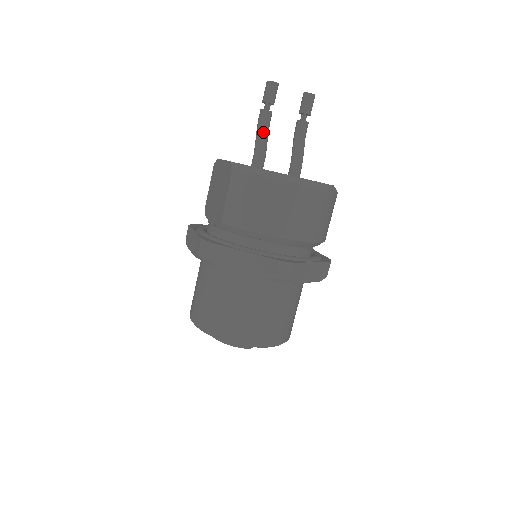
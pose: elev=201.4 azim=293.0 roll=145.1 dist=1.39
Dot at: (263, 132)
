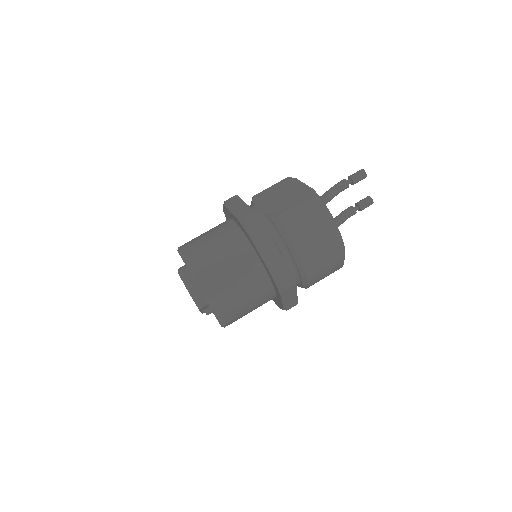
Dot at: (335, 192)
